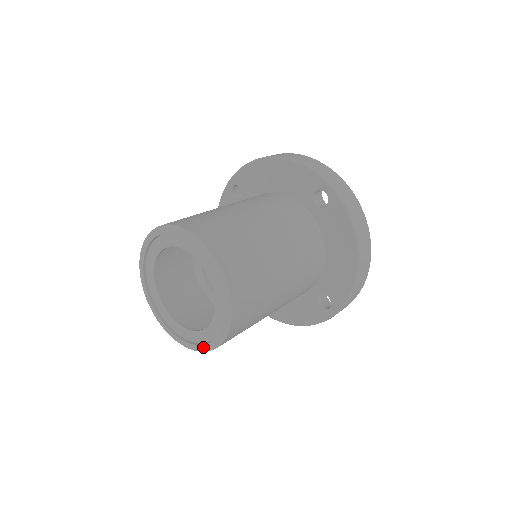
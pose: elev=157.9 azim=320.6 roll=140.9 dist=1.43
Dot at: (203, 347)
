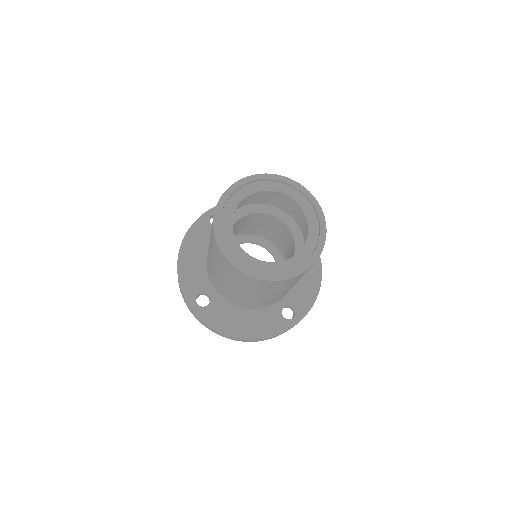
Dot at: (286, 274)
